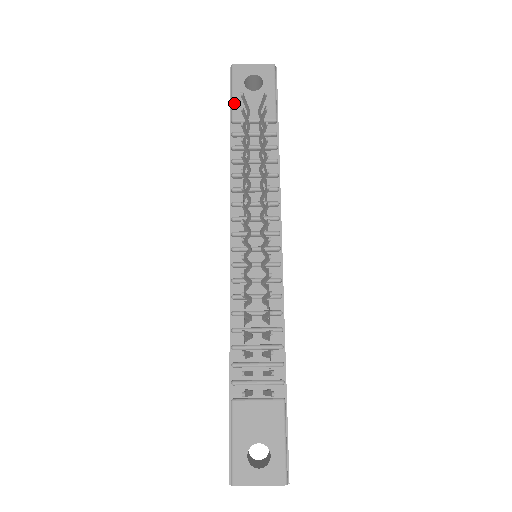
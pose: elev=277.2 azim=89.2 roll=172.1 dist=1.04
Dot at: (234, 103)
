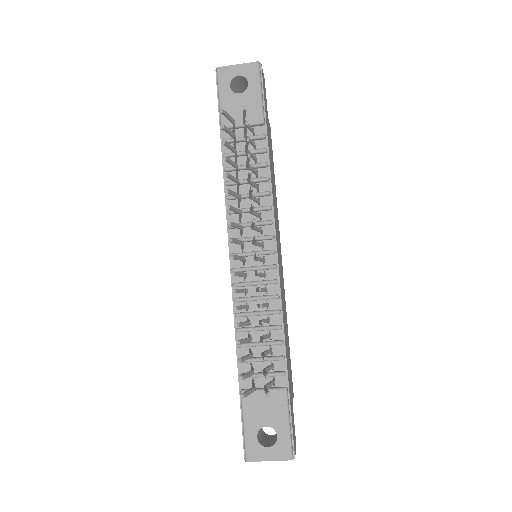
Dot at: occluded
